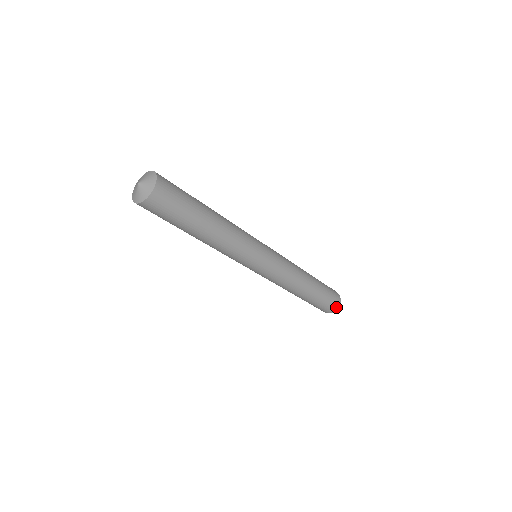
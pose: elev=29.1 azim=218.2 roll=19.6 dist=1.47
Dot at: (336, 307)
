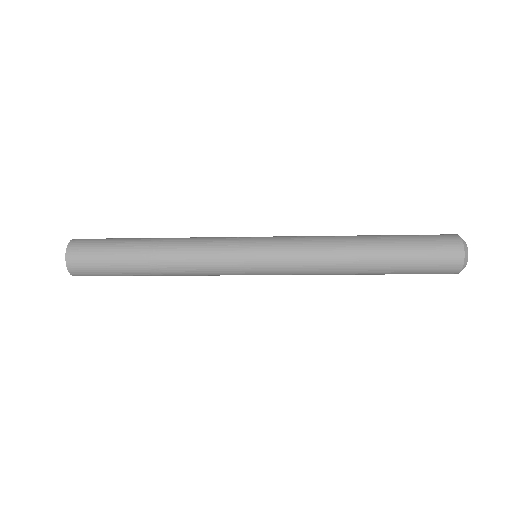
Dot at: (458, 255)
